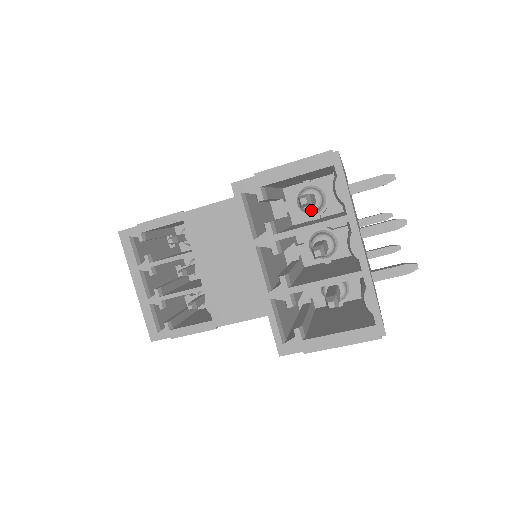
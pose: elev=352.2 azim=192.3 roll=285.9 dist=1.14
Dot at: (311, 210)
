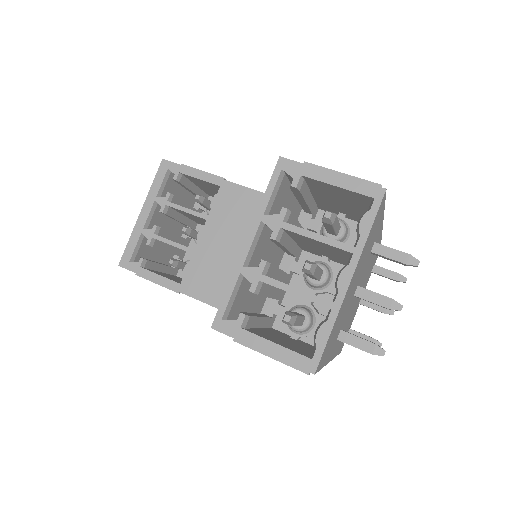
Dot at: occluded
